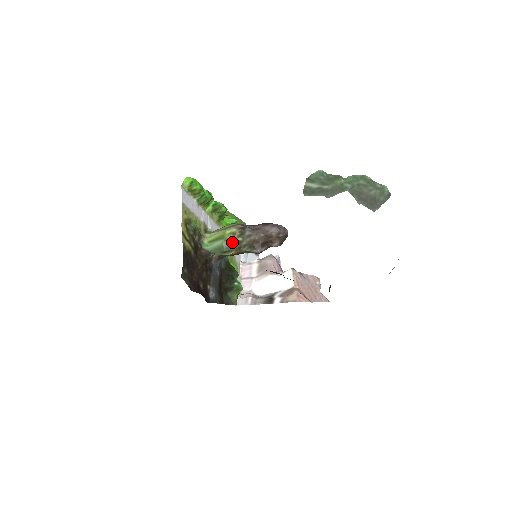
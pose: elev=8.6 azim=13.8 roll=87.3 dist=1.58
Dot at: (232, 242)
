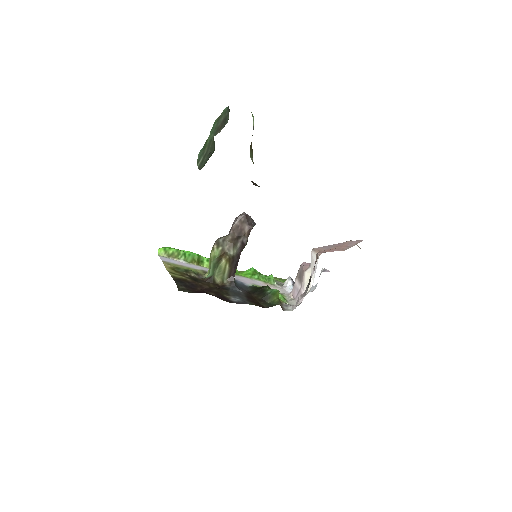
Dot at: (218, 256)
